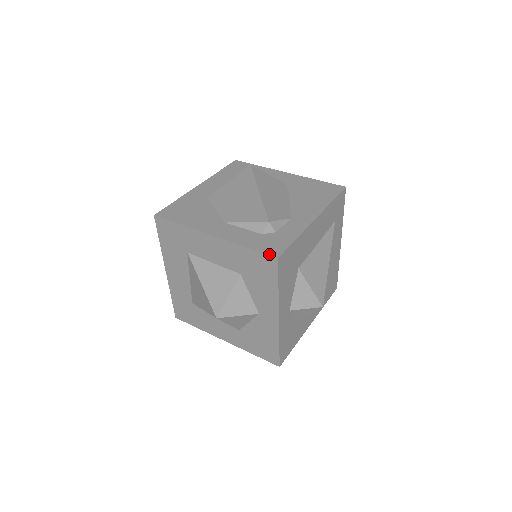
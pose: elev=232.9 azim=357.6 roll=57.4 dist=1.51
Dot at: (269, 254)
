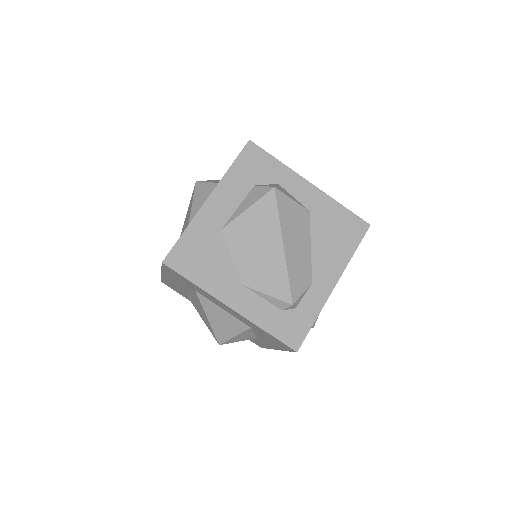
Dot at: (289, 346)
